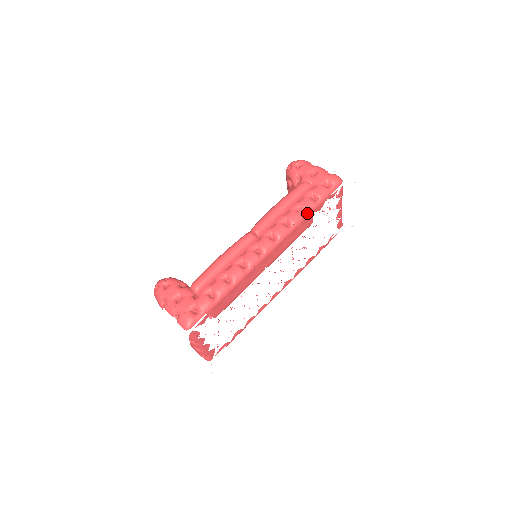
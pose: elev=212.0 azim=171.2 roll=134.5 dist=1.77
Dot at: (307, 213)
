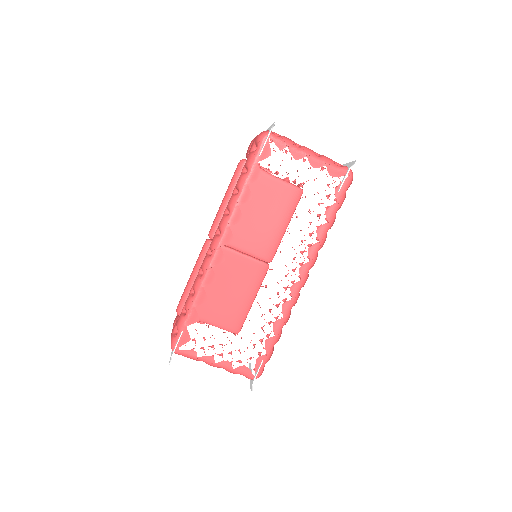
Dot at: (240, 190)
